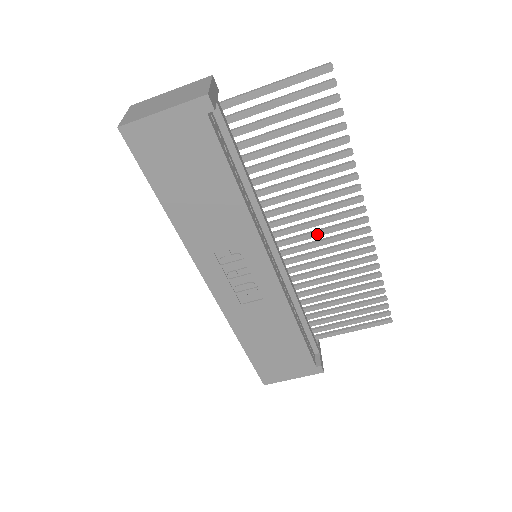
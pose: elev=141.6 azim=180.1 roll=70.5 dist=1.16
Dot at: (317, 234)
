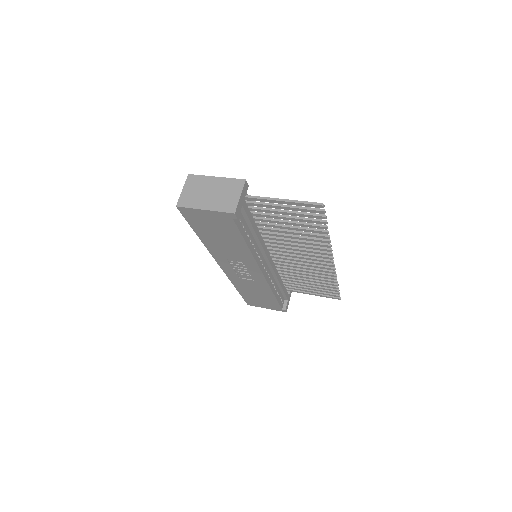
Dot at: (299, 257)
